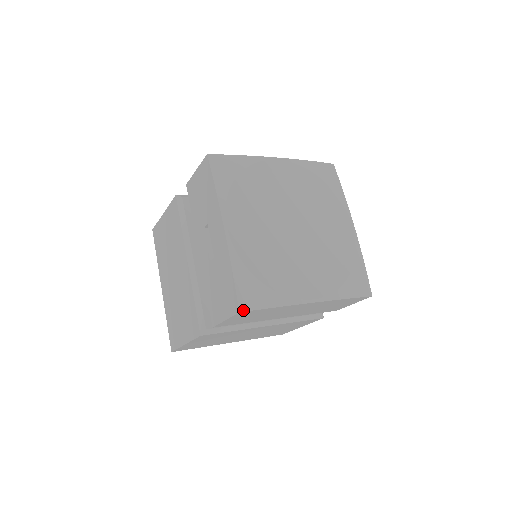
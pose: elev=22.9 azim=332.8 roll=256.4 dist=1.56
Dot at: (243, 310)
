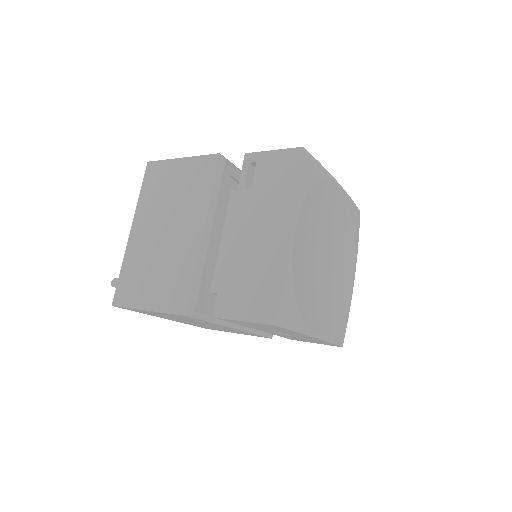
Dot at: occluded
